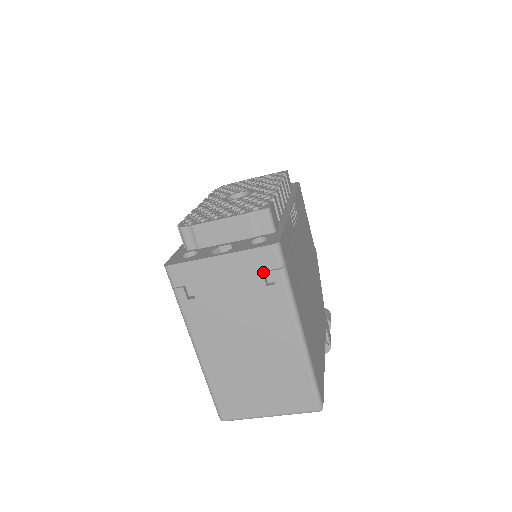
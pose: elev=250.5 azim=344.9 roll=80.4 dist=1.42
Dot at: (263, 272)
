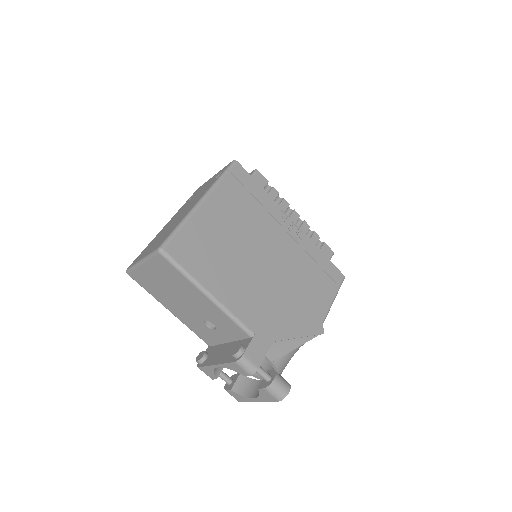
Dot at: occluded
